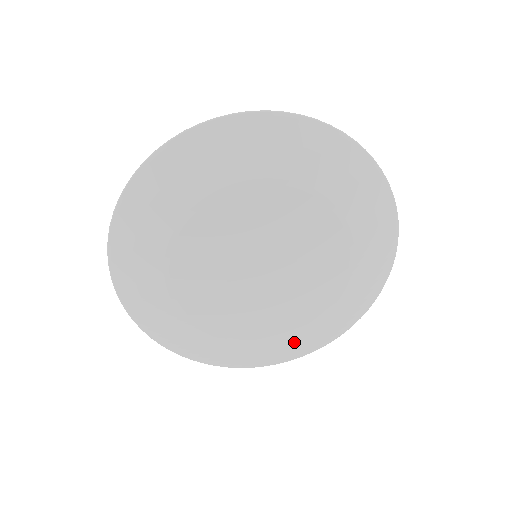
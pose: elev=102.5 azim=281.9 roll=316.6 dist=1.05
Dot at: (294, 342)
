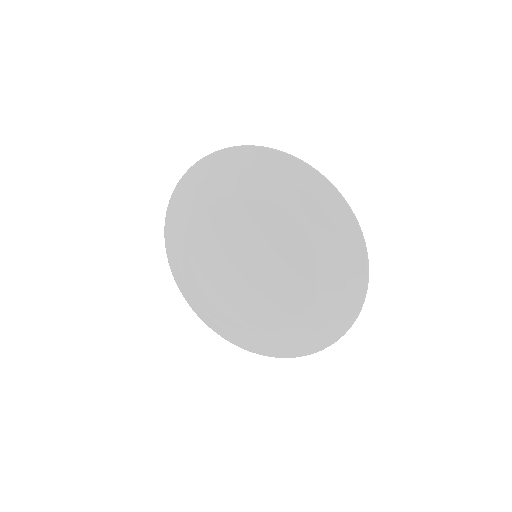
Dot at: (228, 325)
